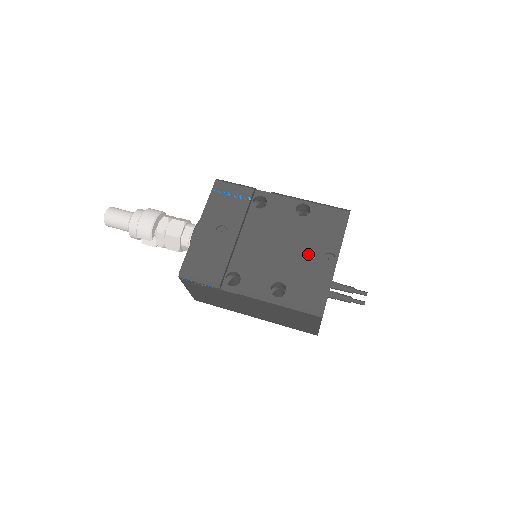
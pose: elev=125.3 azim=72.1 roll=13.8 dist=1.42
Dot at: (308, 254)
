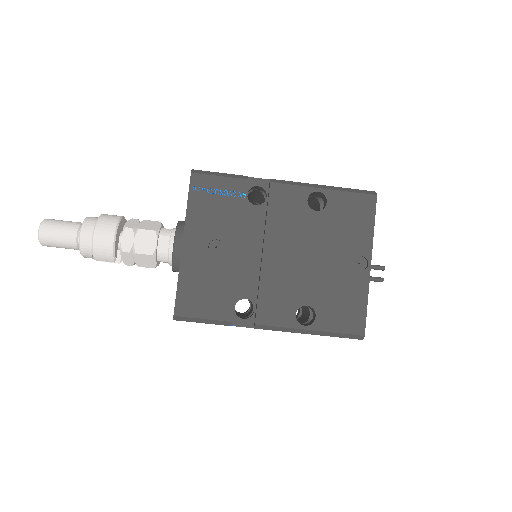
Dot at: (334, 262)
